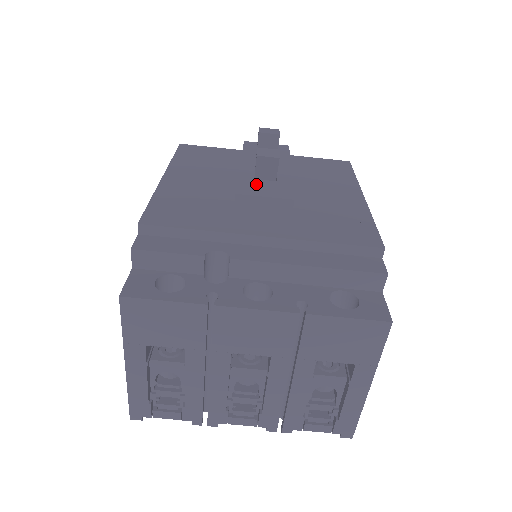
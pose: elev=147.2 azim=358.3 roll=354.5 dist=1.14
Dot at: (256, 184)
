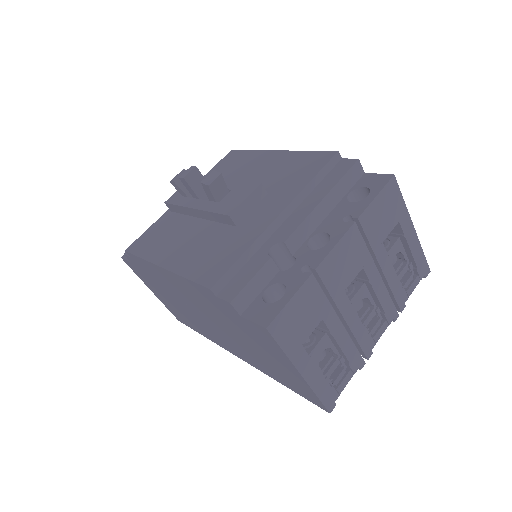
Dot at: (226, 202)
